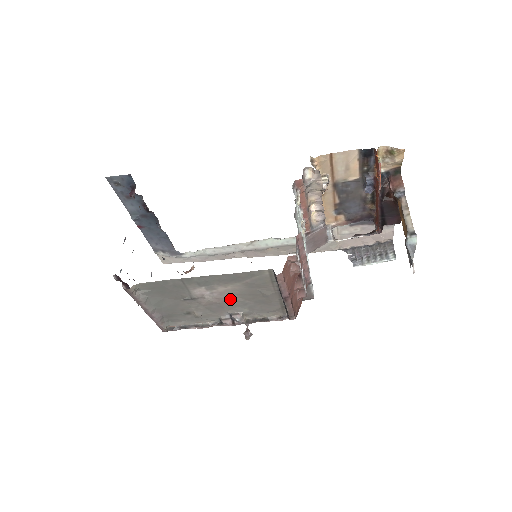
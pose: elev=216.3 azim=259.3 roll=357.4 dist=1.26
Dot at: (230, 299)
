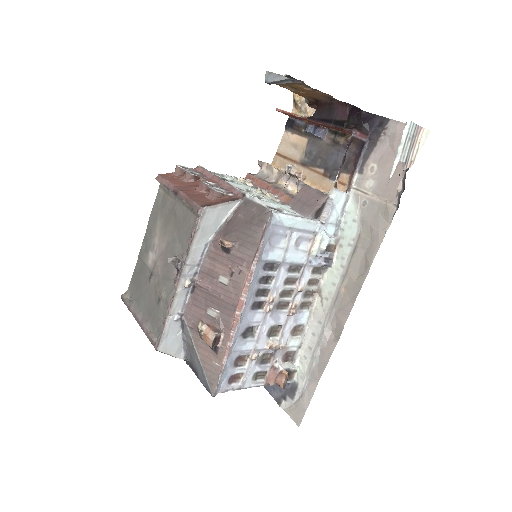
Dot at: (166, 247)
